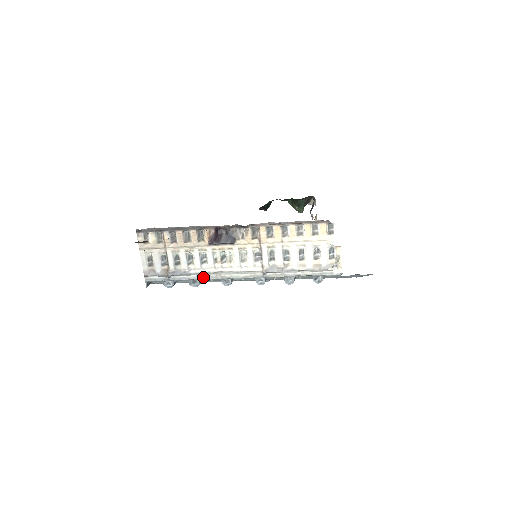
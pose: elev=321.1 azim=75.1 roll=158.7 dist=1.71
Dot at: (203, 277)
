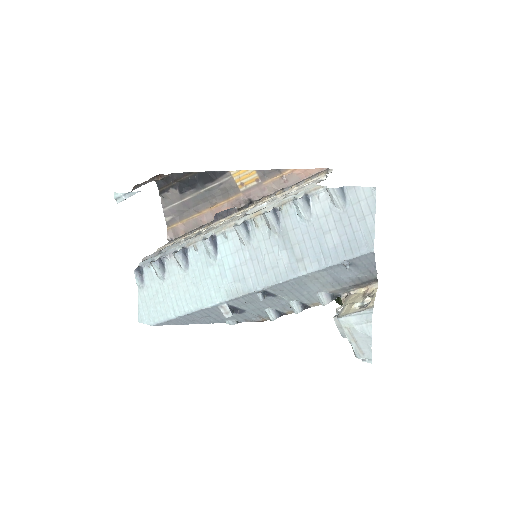
Dot at: (189, 241)
